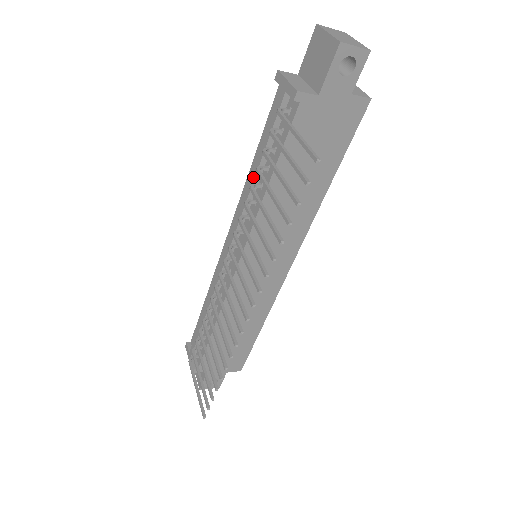
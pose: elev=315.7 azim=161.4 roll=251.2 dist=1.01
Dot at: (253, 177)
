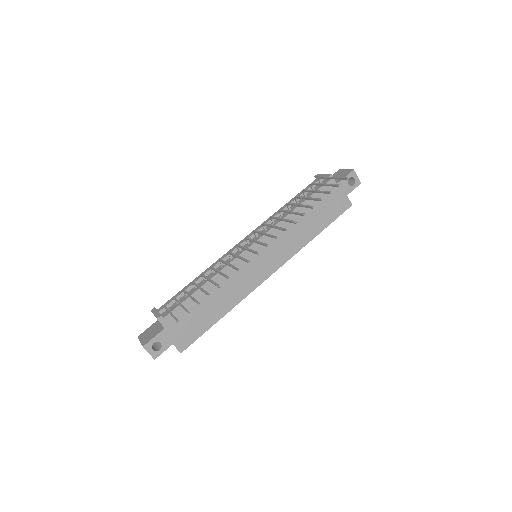
Dot at: occluded
